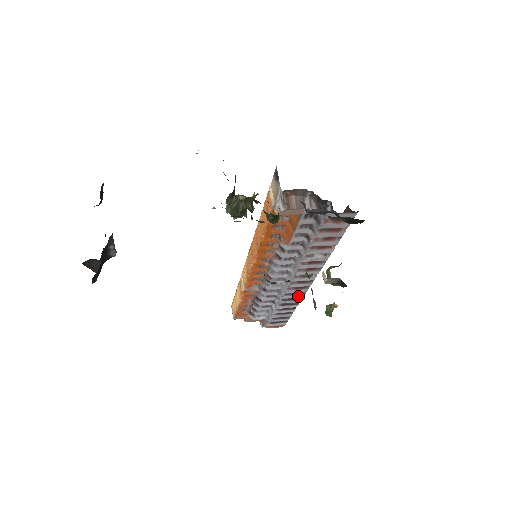
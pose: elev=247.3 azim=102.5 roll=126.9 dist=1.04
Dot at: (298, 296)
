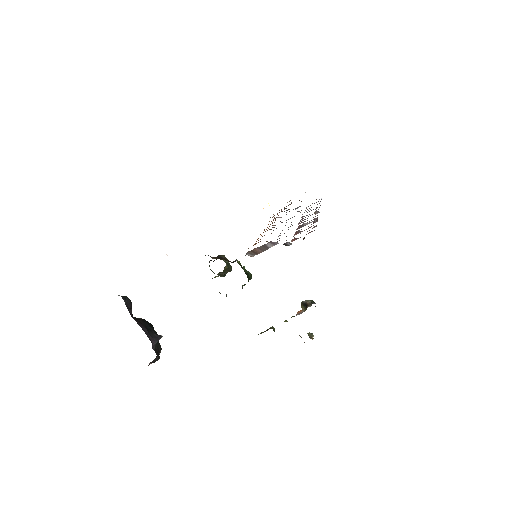
Dot at: occluded
